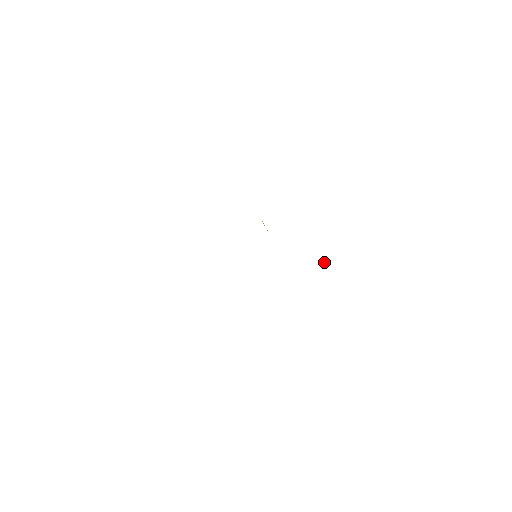
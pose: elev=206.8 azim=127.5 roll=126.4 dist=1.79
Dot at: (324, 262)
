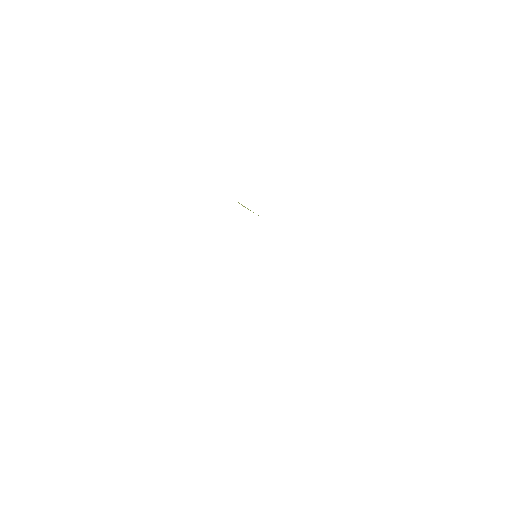
Dot at: occluded
